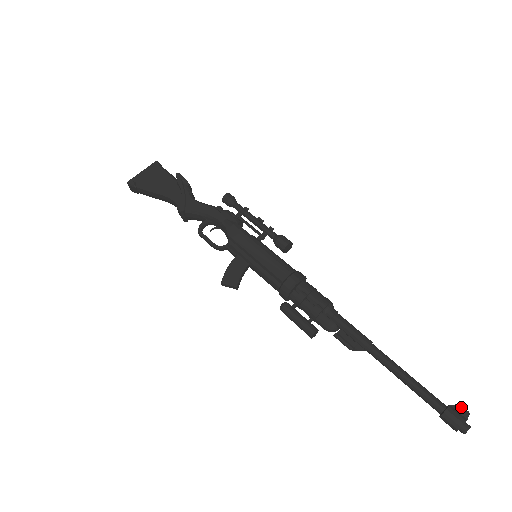
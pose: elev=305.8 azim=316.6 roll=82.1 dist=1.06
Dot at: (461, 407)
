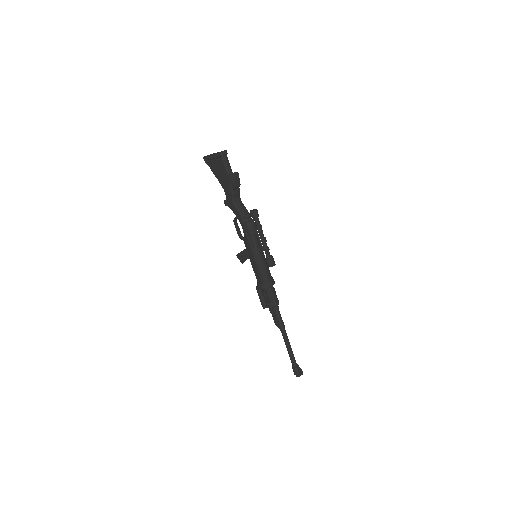
Dot at: (300, 371)
